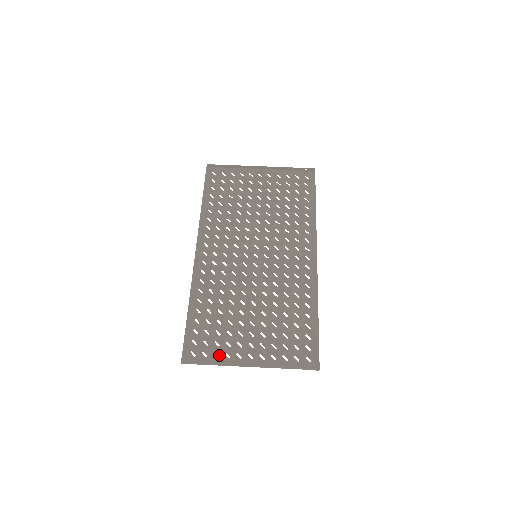
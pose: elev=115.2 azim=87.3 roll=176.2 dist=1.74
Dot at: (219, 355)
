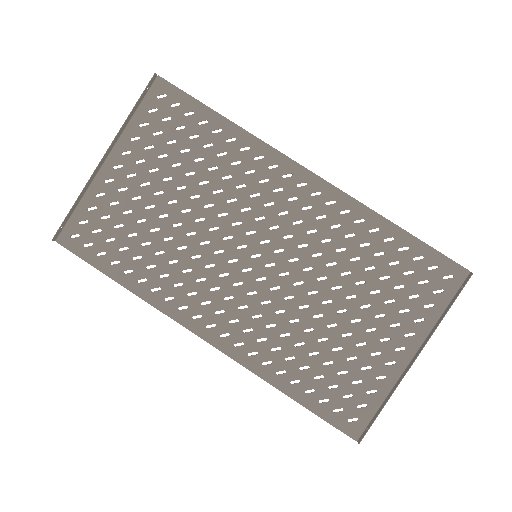
Dot at: (374, 388)
